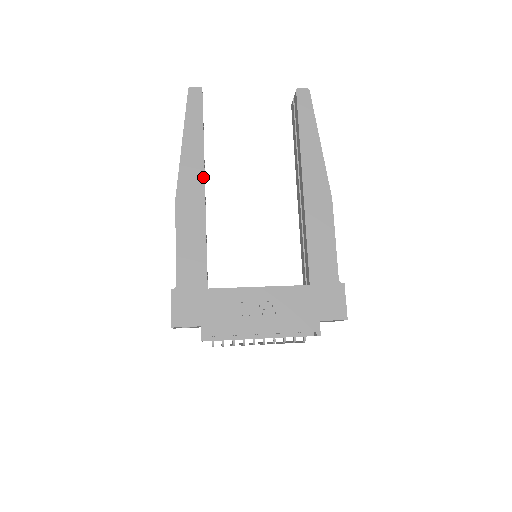
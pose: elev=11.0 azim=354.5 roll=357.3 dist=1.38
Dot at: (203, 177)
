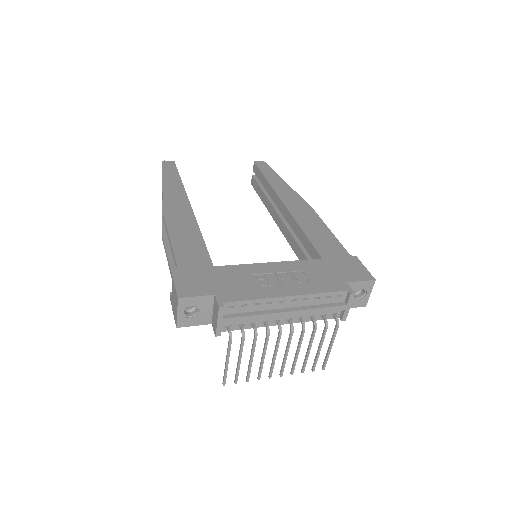
Dot at: (188, 201)
